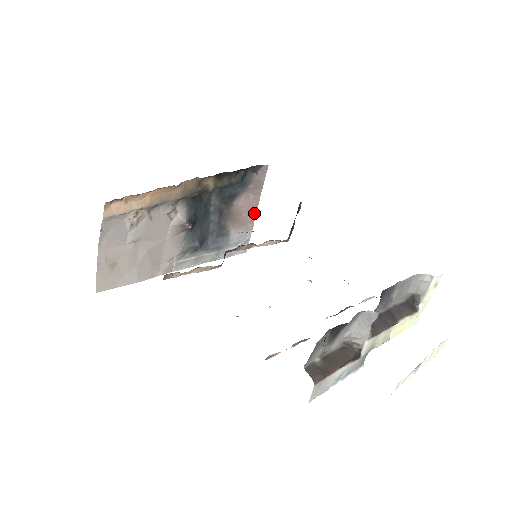
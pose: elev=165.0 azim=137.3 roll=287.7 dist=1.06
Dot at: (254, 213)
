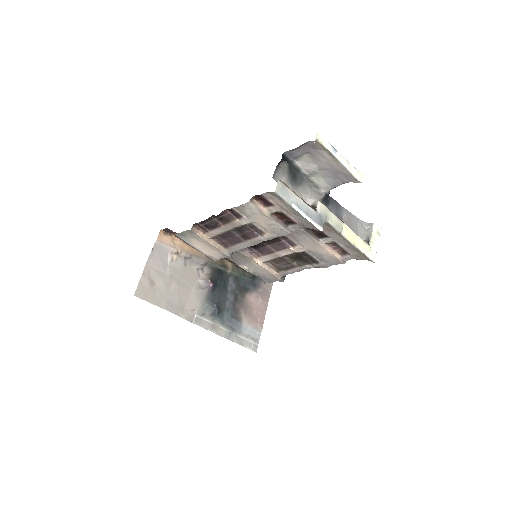
Dot at: (263, 317)
